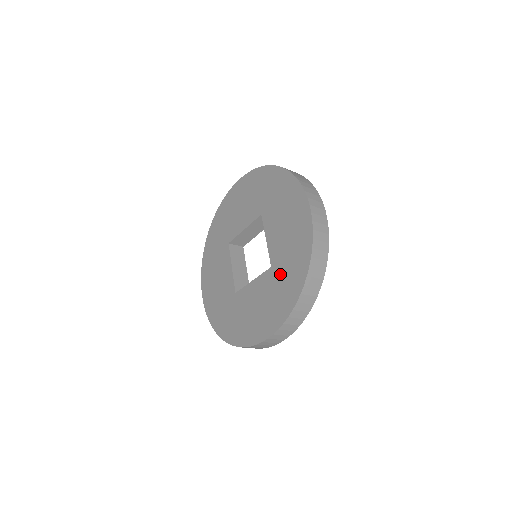
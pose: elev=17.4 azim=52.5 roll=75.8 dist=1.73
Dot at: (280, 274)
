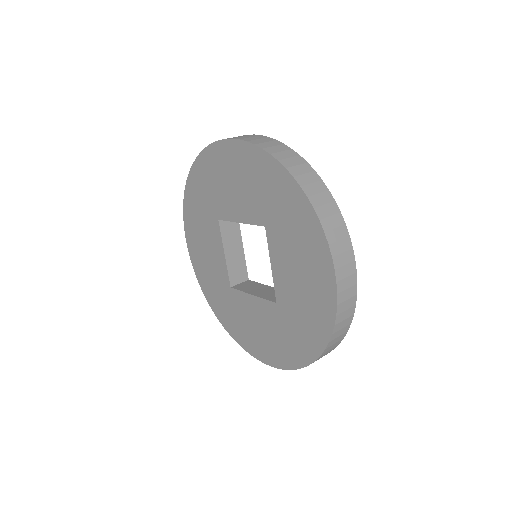
Dot at: (287, 322)
